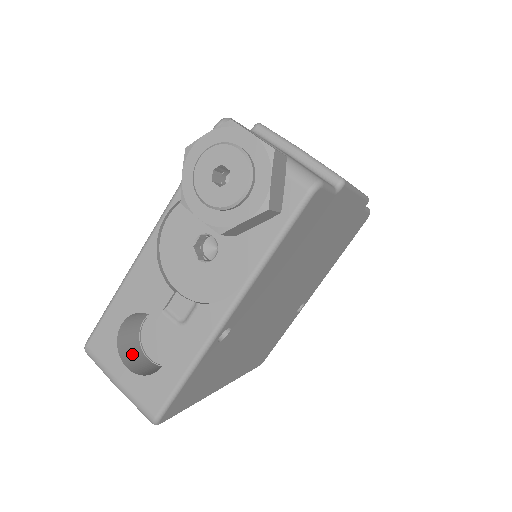
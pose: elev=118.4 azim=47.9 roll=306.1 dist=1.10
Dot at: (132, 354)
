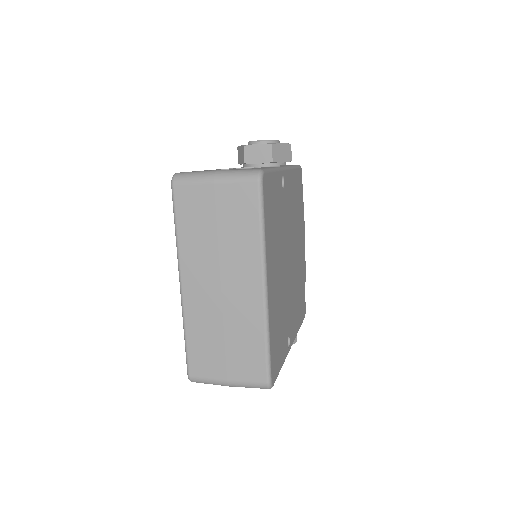
Dot at: occluded
